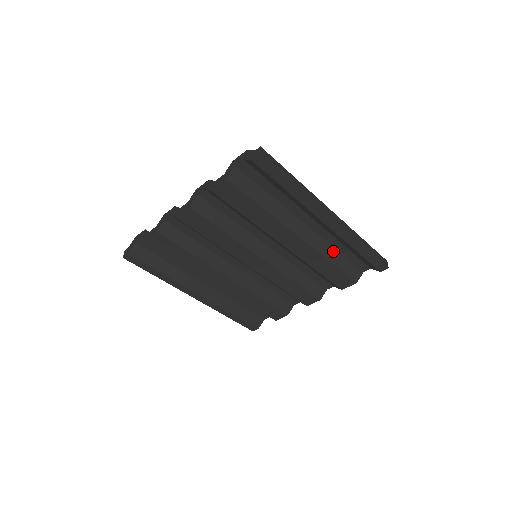
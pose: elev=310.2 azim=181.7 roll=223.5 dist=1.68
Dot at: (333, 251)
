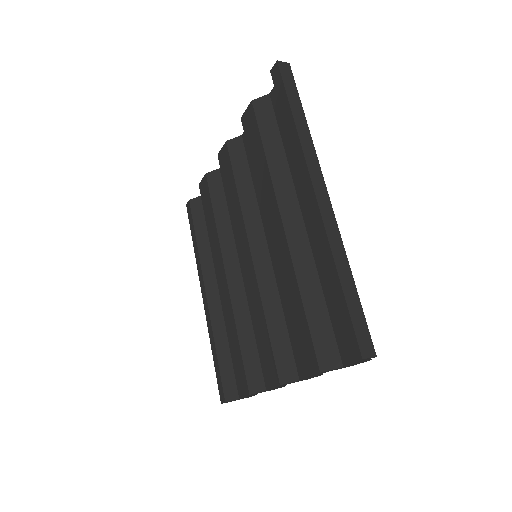
Dot at: (315, 282)
